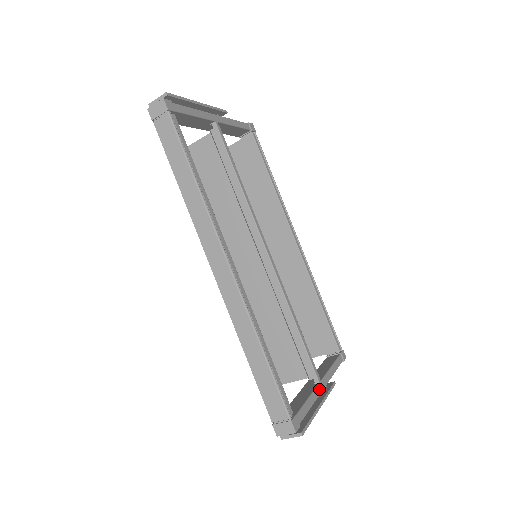
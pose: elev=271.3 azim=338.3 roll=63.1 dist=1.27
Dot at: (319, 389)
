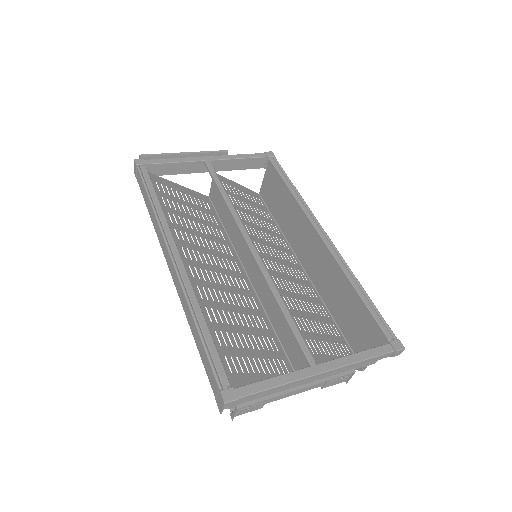
Dot at: (307, 372)
